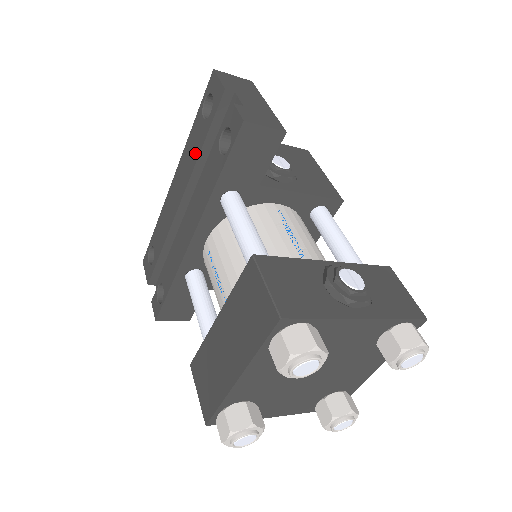
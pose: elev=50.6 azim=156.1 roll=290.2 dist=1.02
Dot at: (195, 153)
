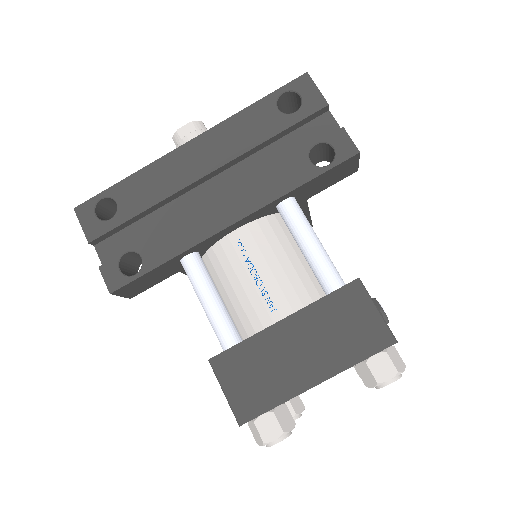
Dot at: (254, 137)
